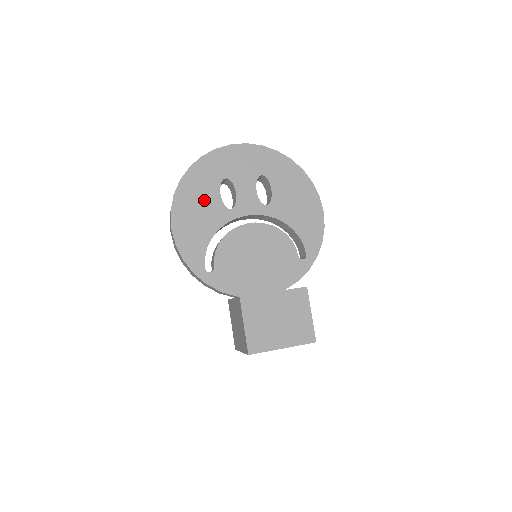
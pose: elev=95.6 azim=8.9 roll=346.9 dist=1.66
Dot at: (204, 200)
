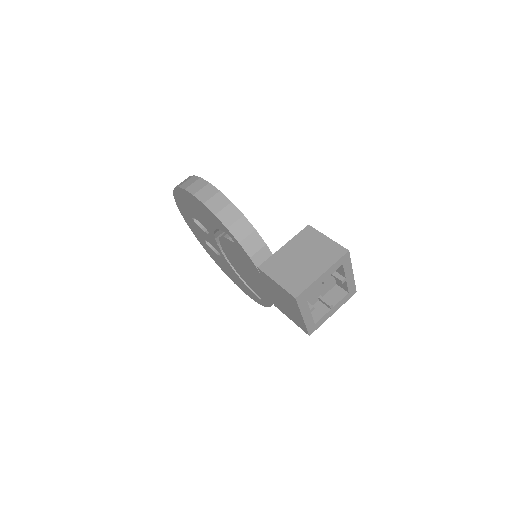
Dot at: occluded
